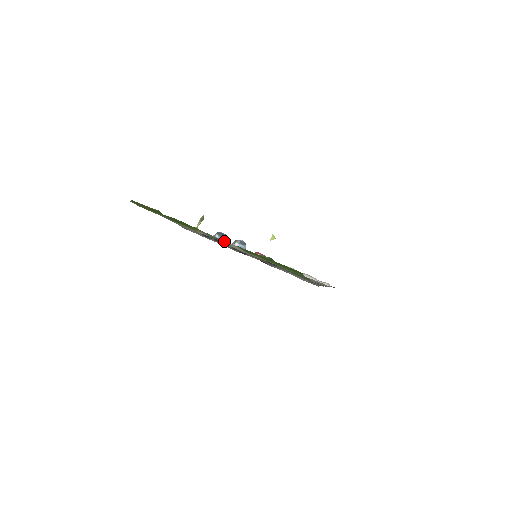
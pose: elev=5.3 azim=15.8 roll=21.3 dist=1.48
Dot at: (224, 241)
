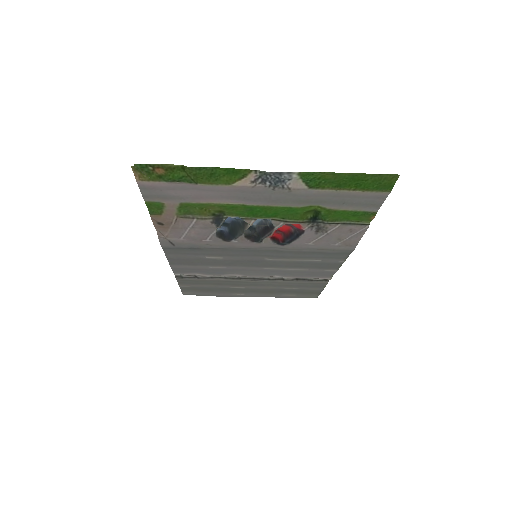
Dot at: (274, 187)
